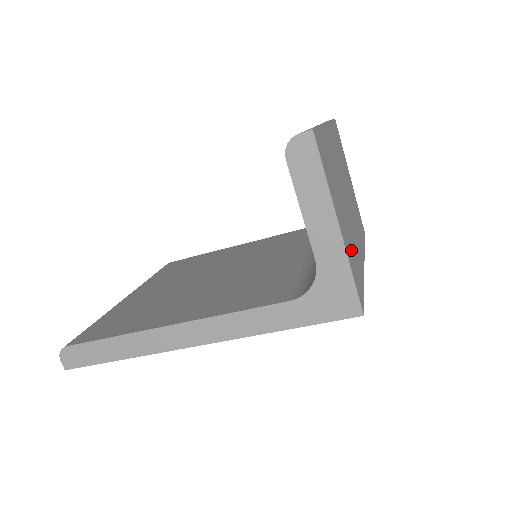
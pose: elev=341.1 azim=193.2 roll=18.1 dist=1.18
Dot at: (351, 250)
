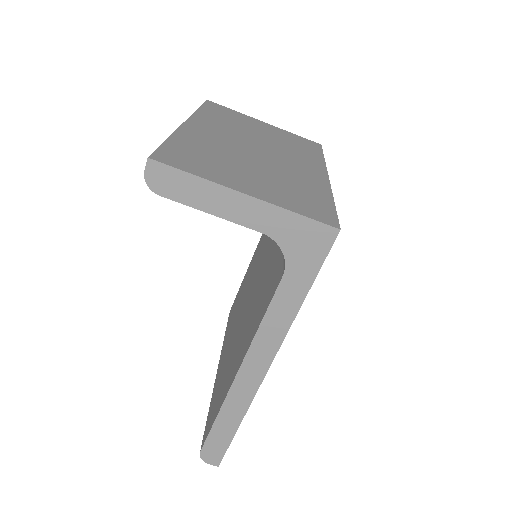
Dot at: (286, 192)
